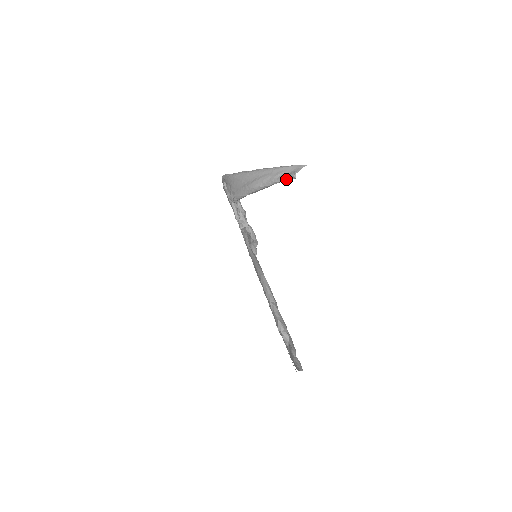
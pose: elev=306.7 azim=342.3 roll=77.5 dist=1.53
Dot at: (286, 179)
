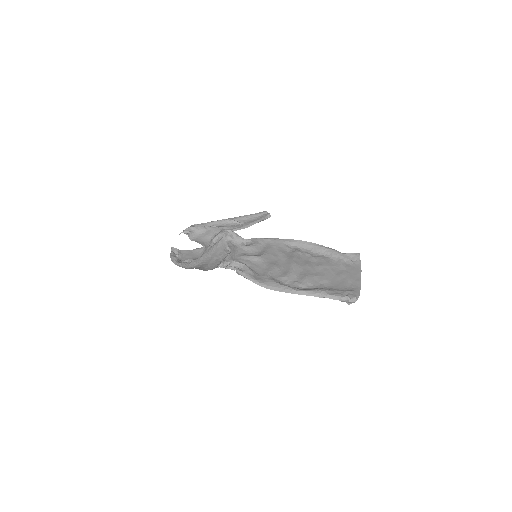
Dot at: occluded
